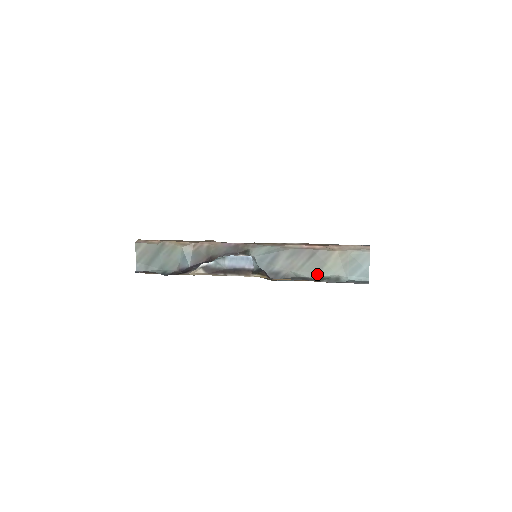
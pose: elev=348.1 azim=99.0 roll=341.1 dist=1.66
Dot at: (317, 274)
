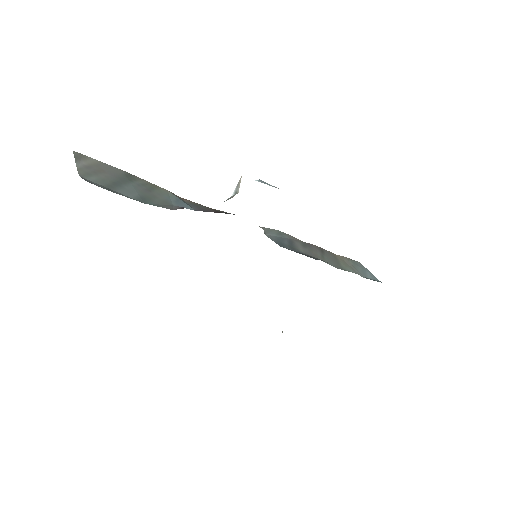
Dot at: (341, 268)
